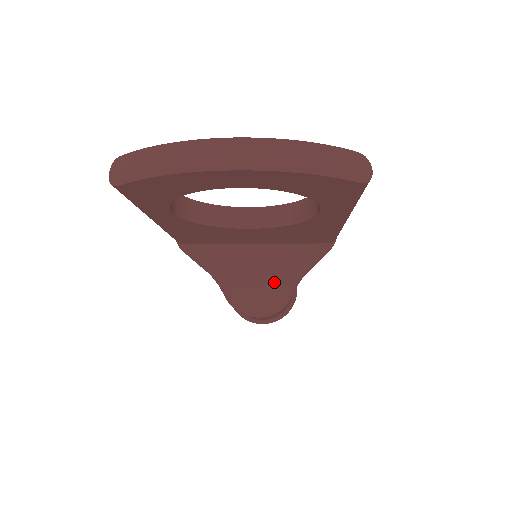
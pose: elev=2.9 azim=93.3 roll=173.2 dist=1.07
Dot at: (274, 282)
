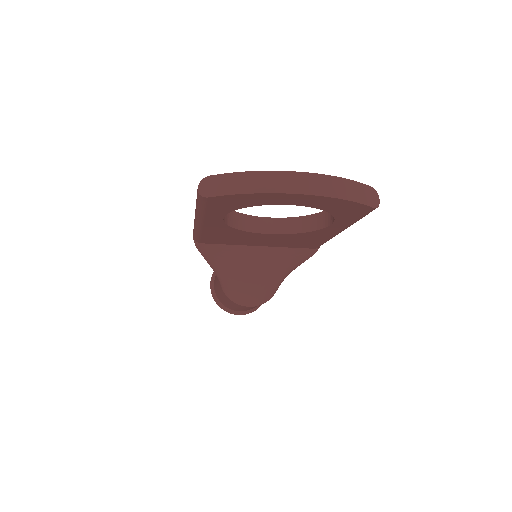
Dot at: (267, 278)
